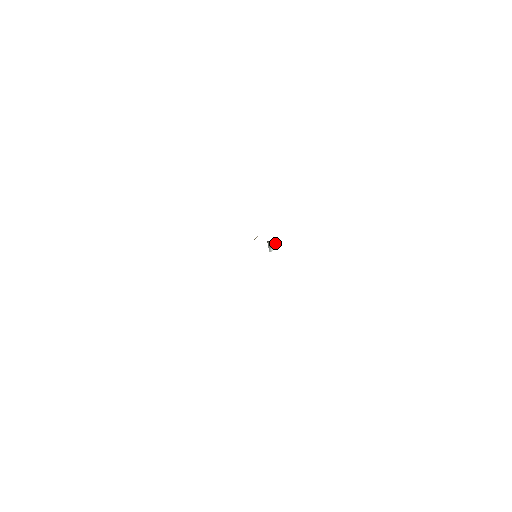
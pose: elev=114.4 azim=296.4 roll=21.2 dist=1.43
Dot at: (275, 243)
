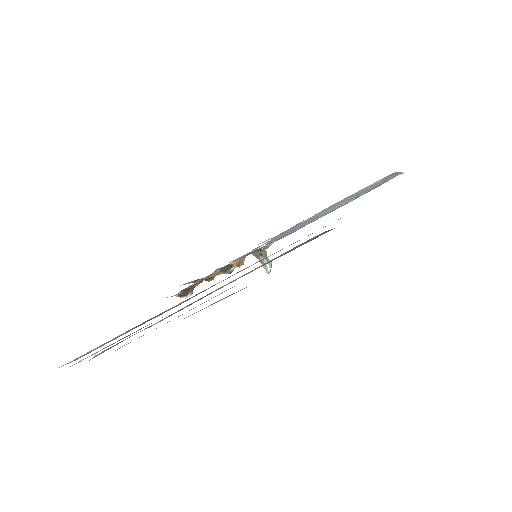
Dot at: (268, 259)
